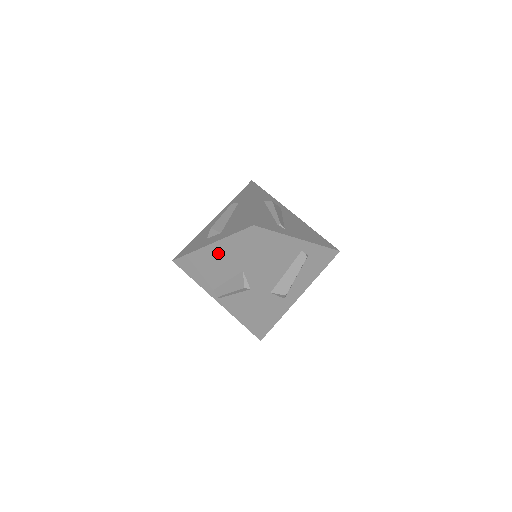
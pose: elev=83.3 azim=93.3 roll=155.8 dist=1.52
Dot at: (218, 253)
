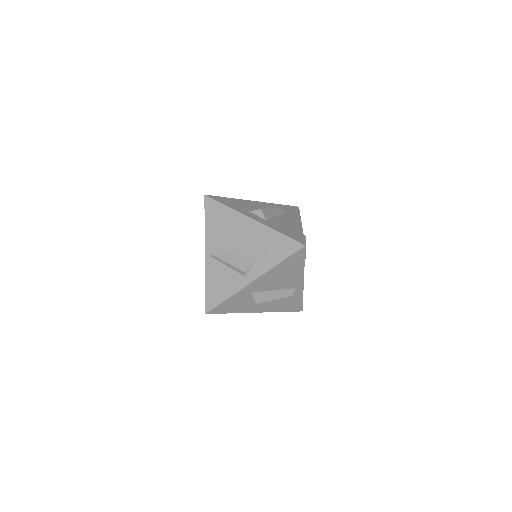
Dot at: (252, 231)
